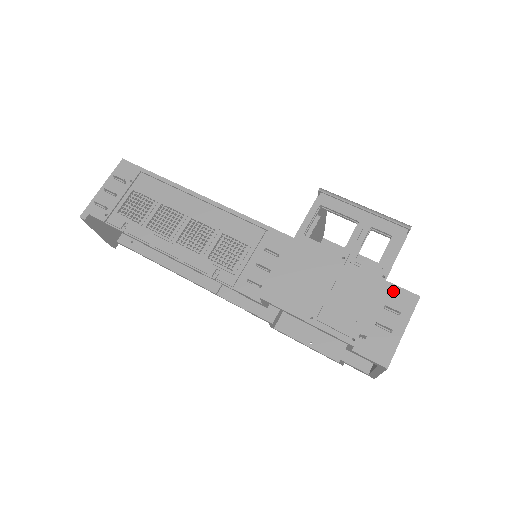
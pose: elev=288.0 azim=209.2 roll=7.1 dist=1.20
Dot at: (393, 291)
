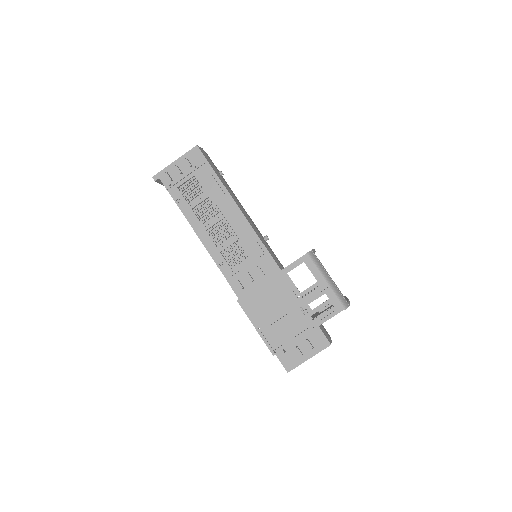
Dot at: (318, 333)
